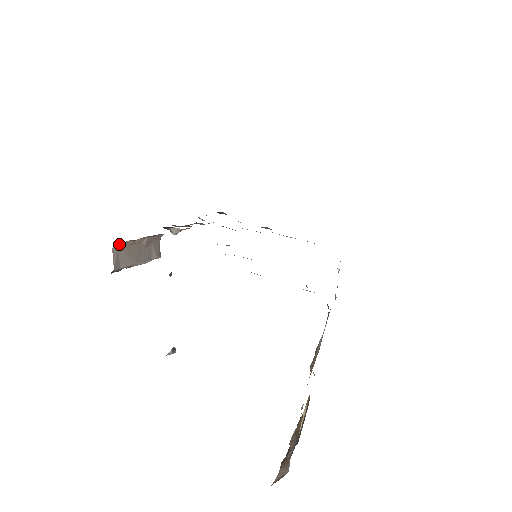
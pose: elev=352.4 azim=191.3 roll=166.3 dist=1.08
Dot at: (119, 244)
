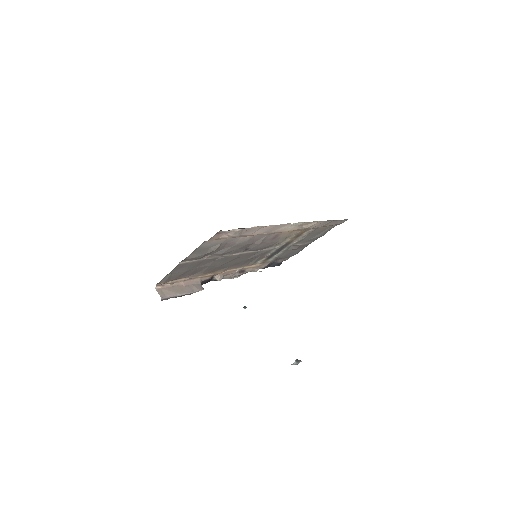
Dot at: (159, 286)
